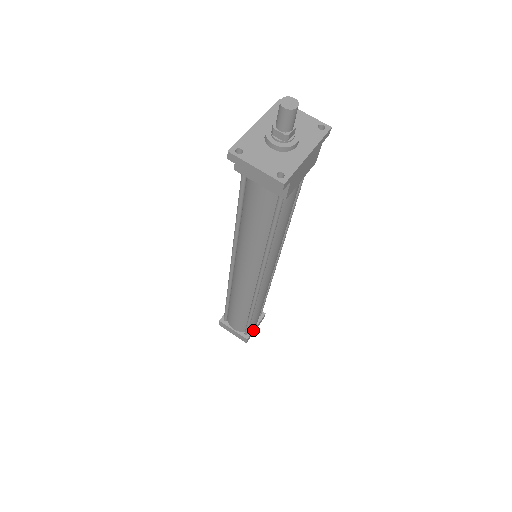
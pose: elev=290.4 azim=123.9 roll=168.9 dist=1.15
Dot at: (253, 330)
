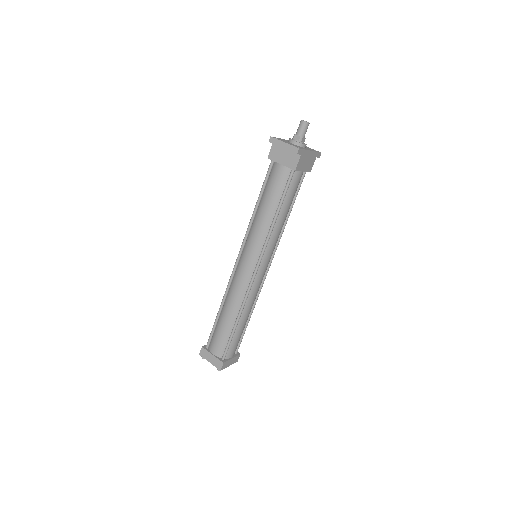
Dot at: (229, 359)
